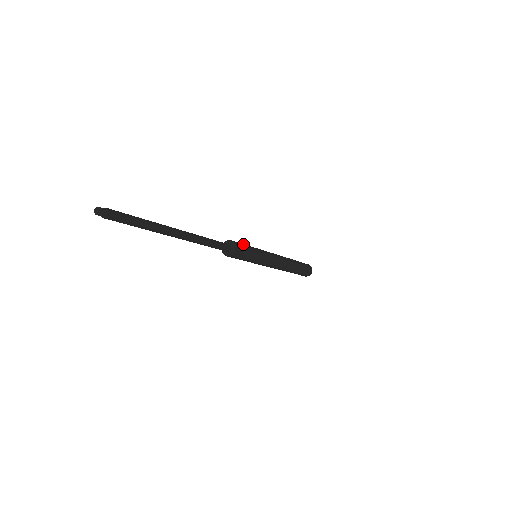
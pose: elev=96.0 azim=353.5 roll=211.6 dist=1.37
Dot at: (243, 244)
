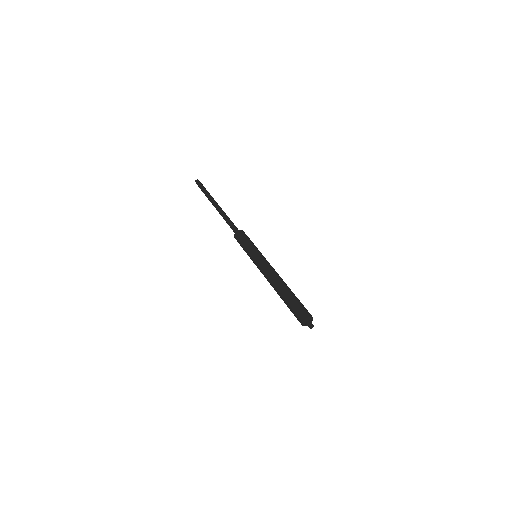
Dot at: occluded
